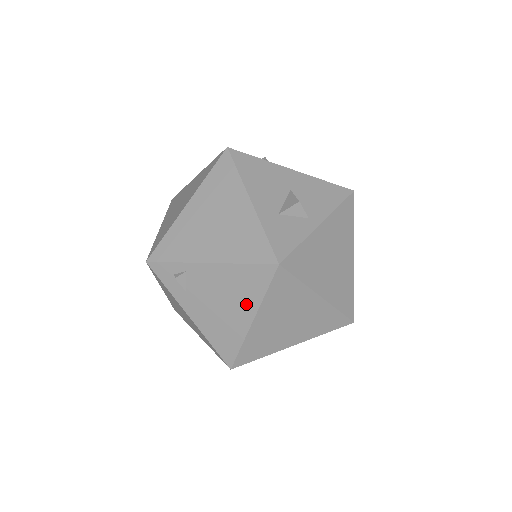
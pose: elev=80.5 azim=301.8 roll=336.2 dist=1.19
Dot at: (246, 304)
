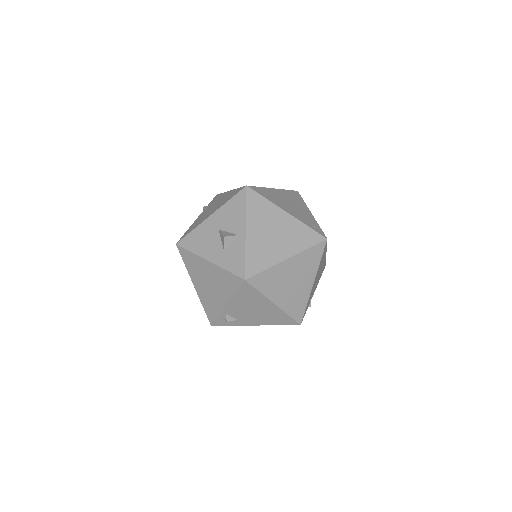
Dot at: (261, 302)
